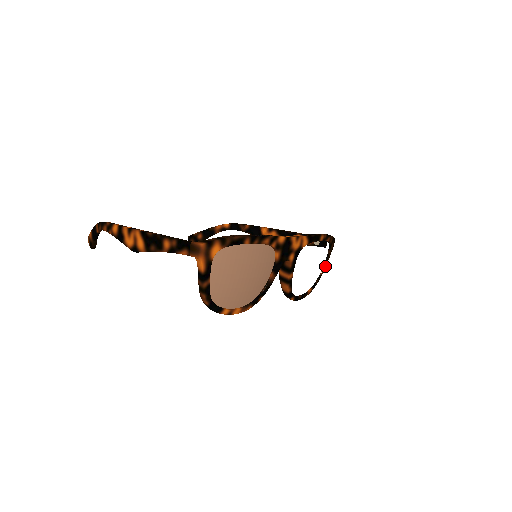
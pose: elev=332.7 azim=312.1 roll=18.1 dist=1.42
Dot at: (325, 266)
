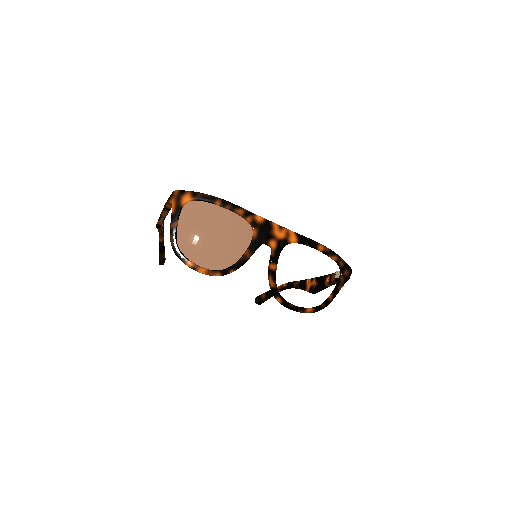
Dot at: (335, 292)
